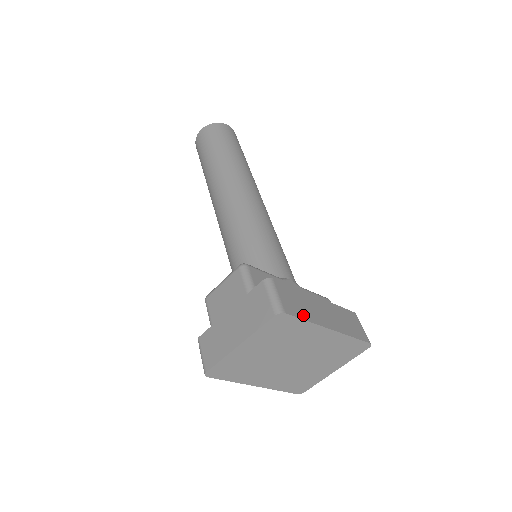
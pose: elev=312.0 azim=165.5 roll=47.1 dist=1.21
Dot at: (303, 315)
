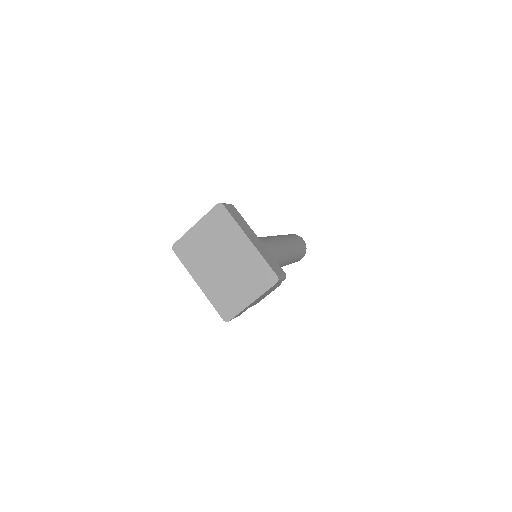
Dot at: (235, 218)
